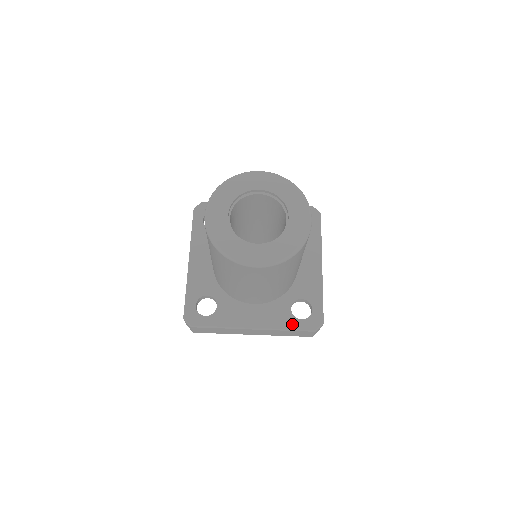
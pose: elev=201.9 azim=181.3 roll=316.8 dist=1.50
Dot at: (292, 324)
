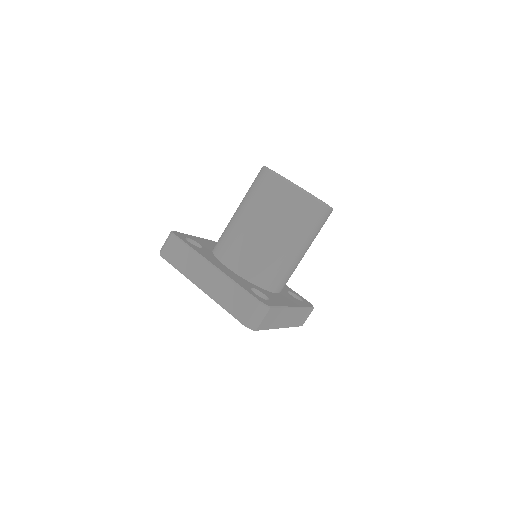
Dot at: (245, 287)
